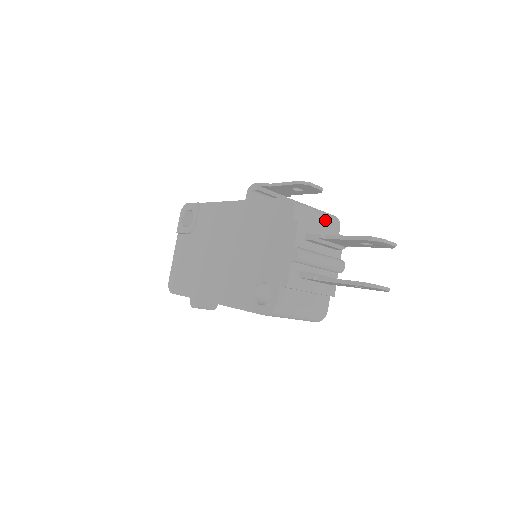
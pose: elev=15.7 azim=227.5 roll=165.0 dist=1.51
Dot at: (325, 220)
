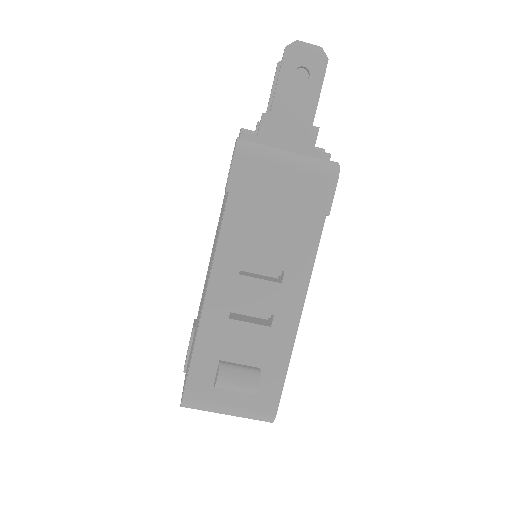
Dot at: occluded
